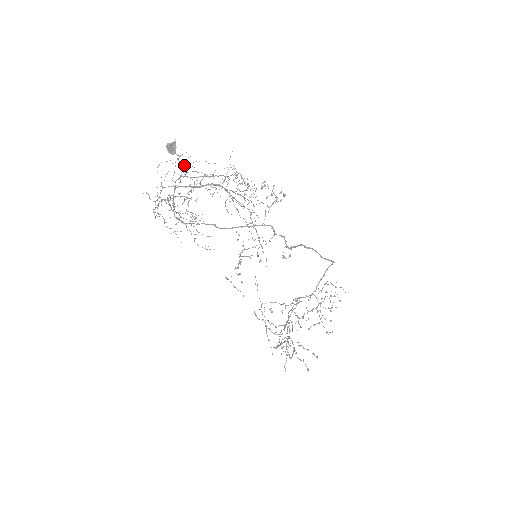
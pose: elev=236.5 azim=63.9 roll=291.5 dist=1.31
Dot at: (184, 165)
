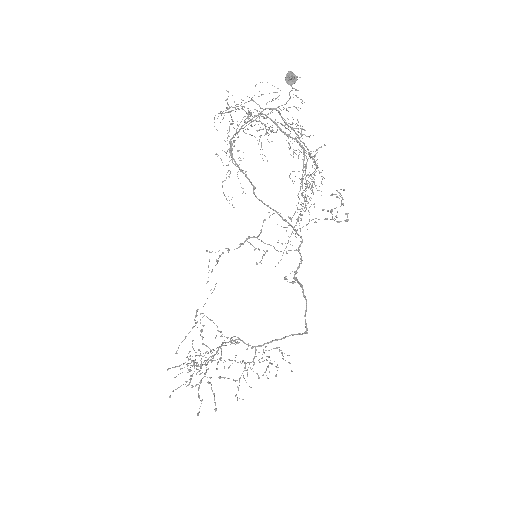
Dot at: occluded
